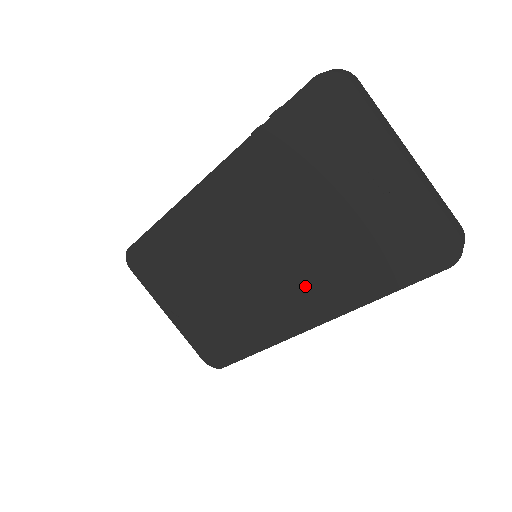
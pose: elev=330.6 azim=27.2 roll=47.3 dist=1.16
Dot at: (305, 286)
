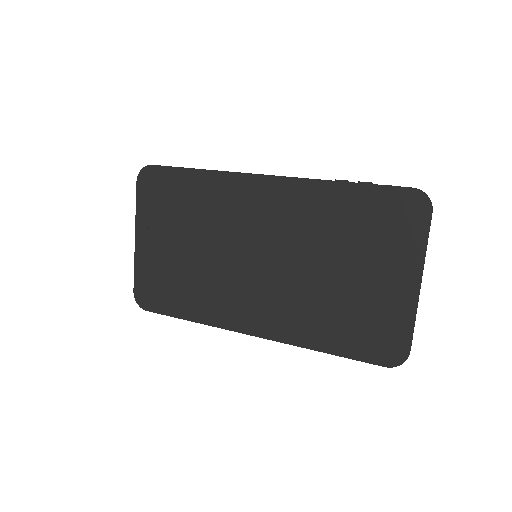
Dot at: (276, 305)
